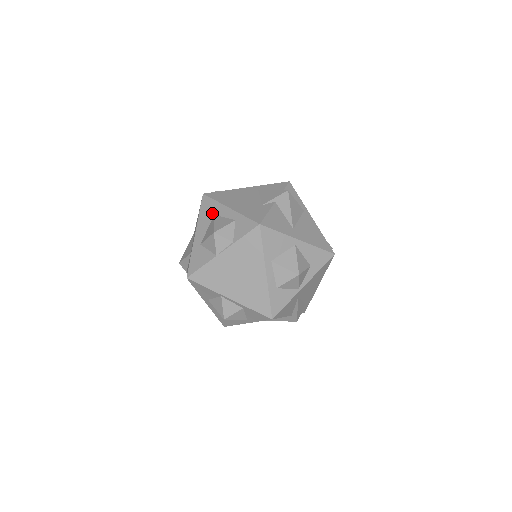
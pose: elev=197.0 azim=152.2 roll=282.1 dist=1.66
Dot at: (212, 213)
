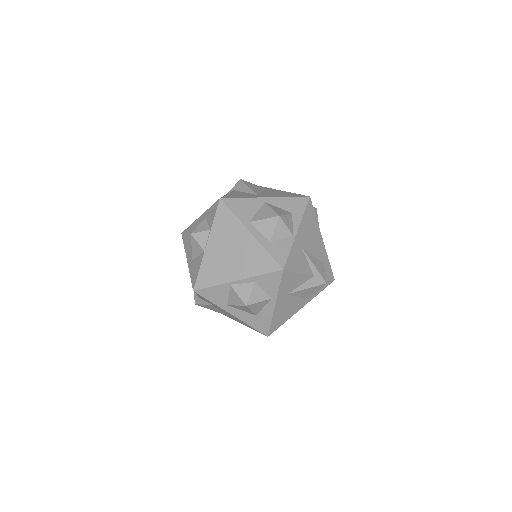
Dot at: occluded
